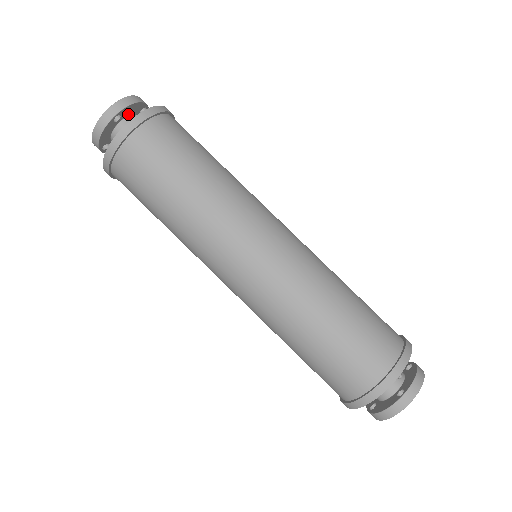
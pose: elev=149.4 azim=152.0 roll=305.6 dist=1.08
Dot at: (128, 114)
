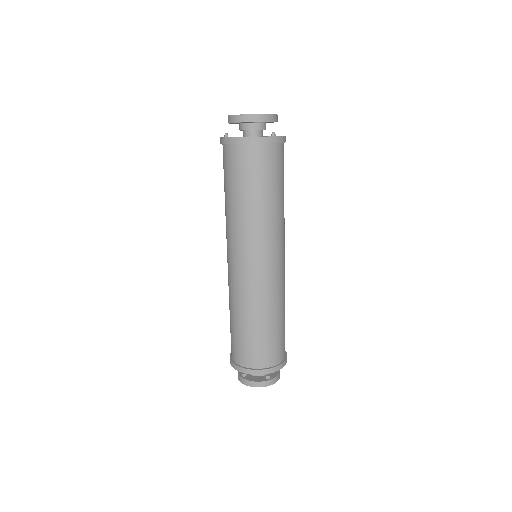
Dot at: occluded
